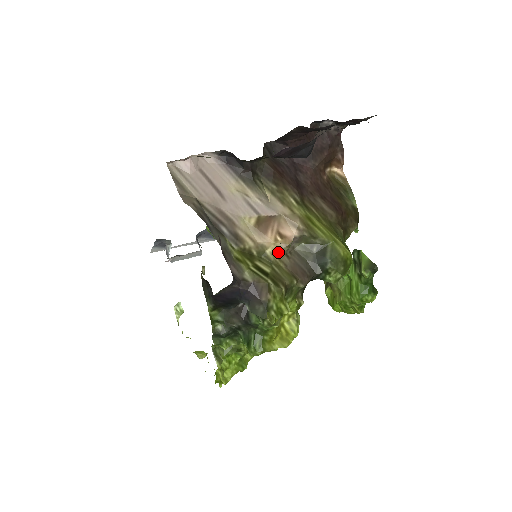
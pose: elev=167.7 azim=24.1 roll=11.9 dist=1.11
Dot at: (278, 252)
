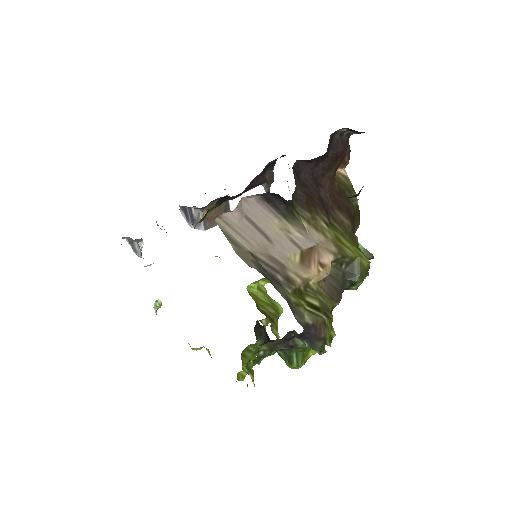
Dot at: (319, 281)
